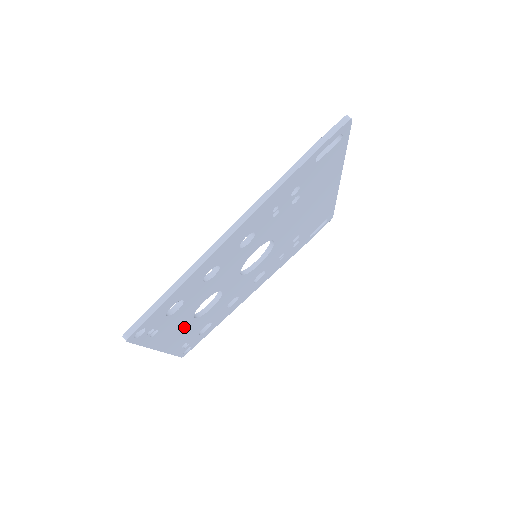
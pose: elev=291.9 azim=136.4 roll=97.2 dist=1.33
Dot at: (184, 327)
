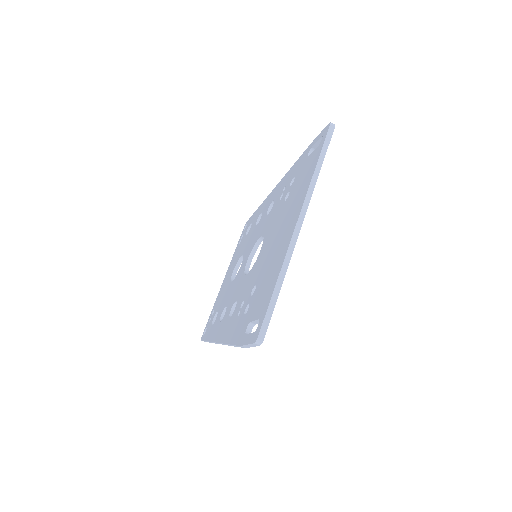
Dot at: occluded
